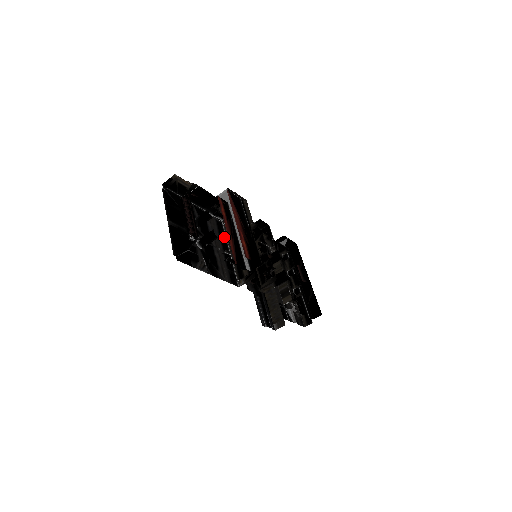
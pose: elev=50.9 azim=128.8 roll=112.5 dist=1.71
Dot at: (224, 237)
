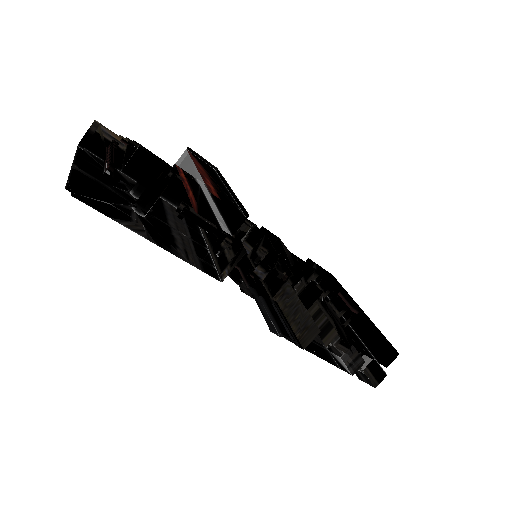
Dot at: (198, 232)
